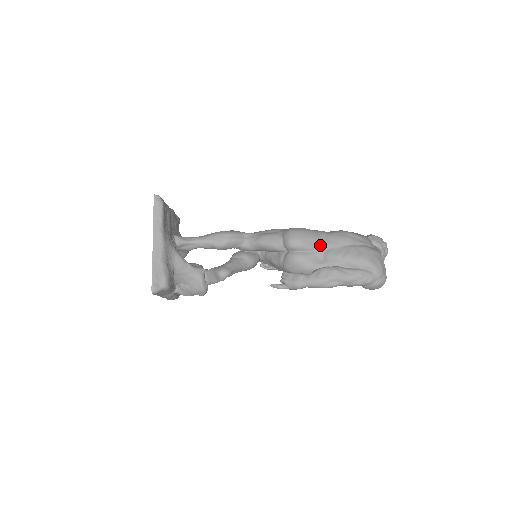
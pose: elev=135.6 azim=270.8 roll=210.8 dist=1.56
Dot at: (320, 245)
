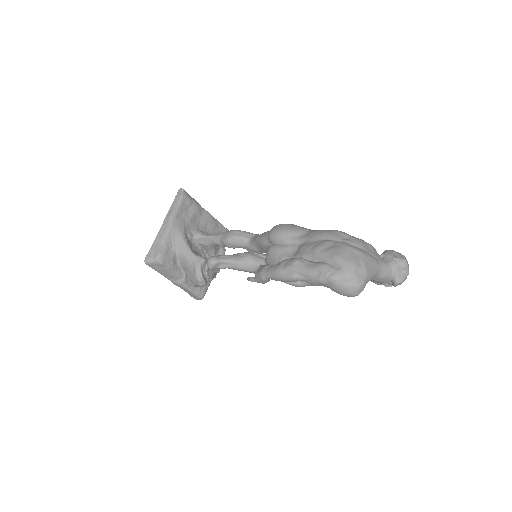
Dot at: (298, 239)
